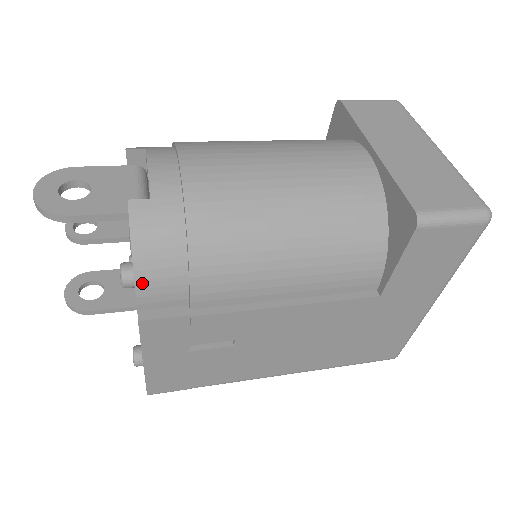
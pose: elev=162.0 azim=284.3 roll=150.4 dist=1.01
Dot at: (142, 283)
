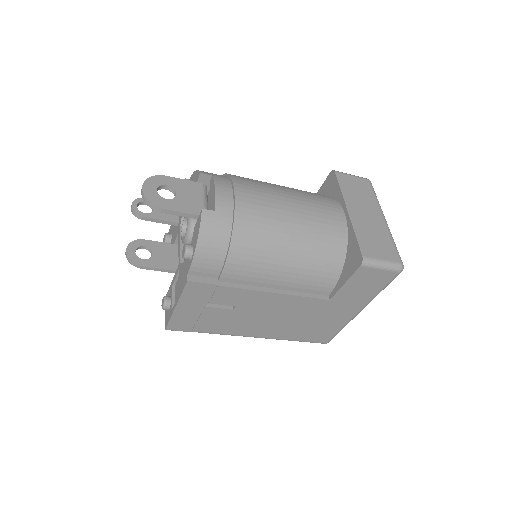
Dot at: (197, 259)
